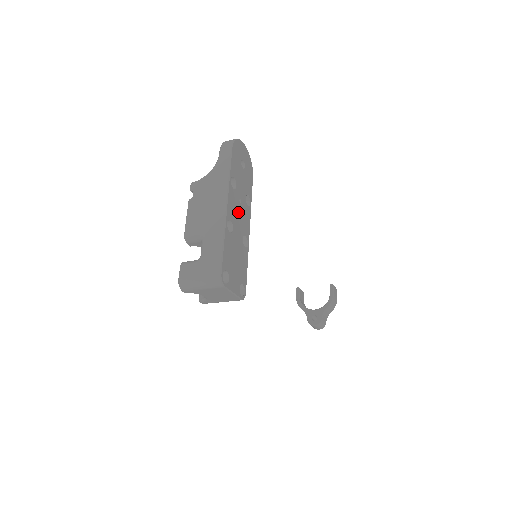
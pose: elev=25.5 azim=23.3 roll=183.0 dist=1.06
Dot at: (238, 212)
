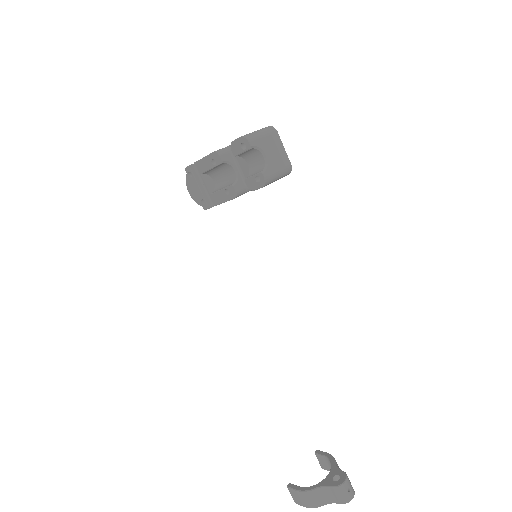
Dot at: occluded
